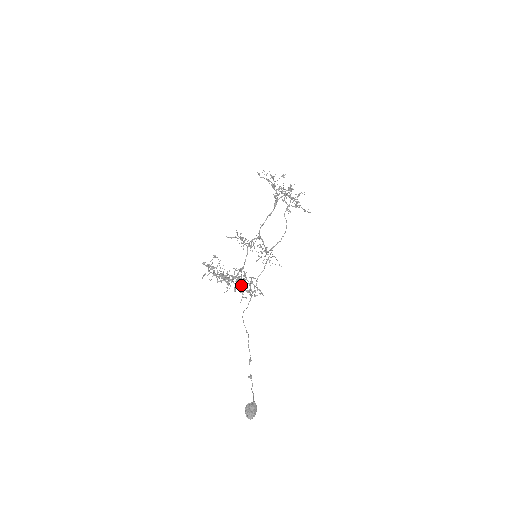
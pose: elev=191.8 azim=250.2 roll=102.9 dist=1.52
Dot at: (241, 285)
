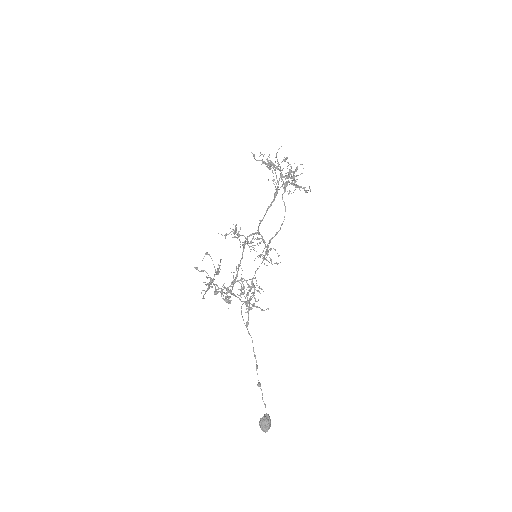
Dot at: (244, 296)
